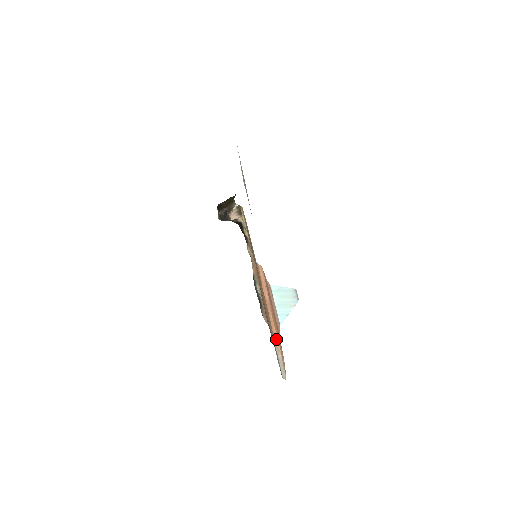
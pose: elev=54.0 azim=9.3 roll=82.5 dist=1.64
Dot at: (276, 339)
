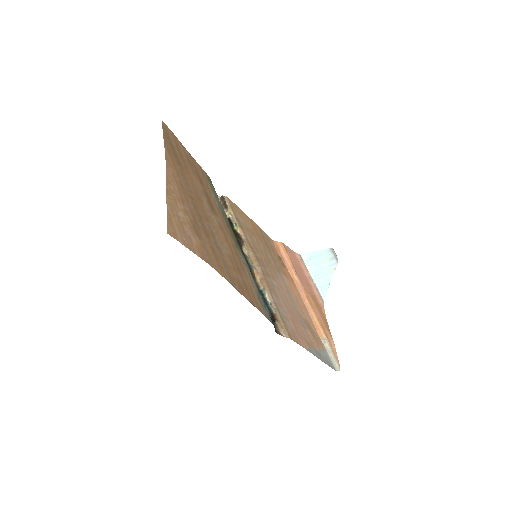
Dot at: (318, 326)
